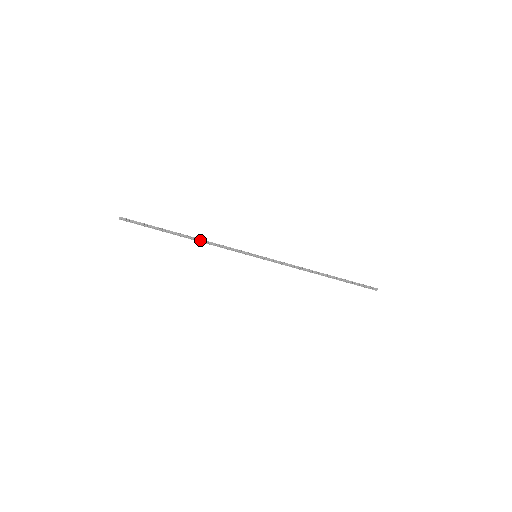
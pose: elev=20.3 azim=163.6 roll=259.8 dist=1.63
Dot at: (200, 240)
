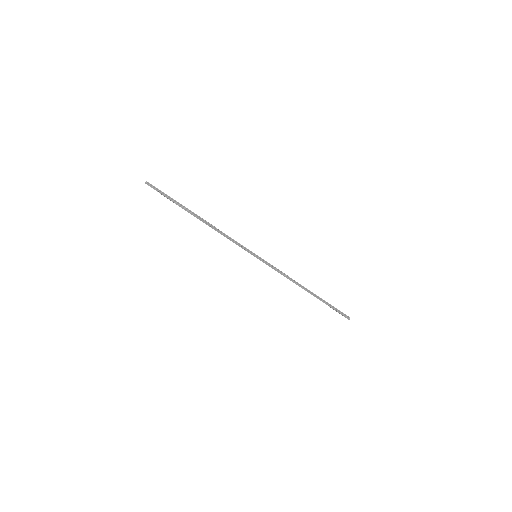
Dot at: (211, 227)
